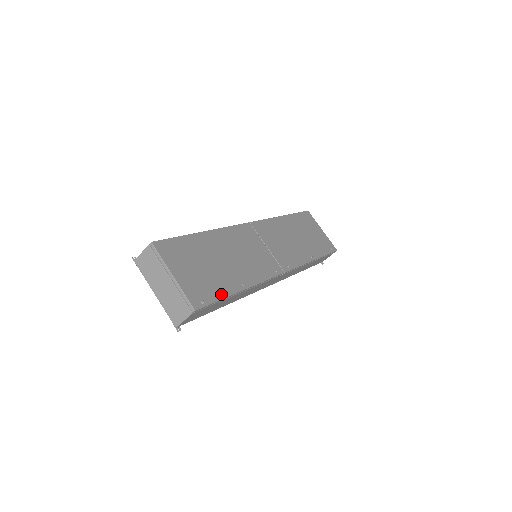
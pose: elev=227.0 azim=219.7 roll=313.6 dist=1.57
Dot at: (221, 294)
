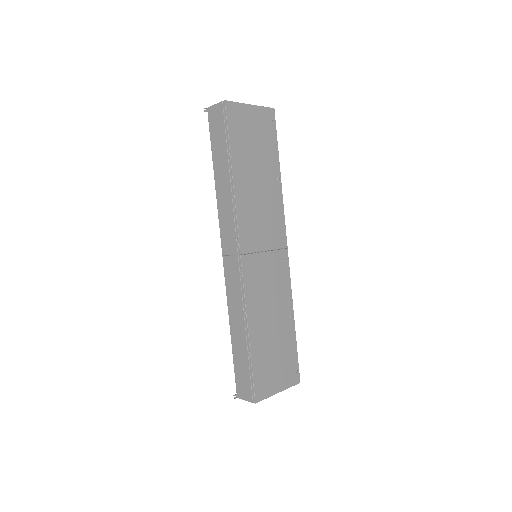
Dot at: (294, 349)
